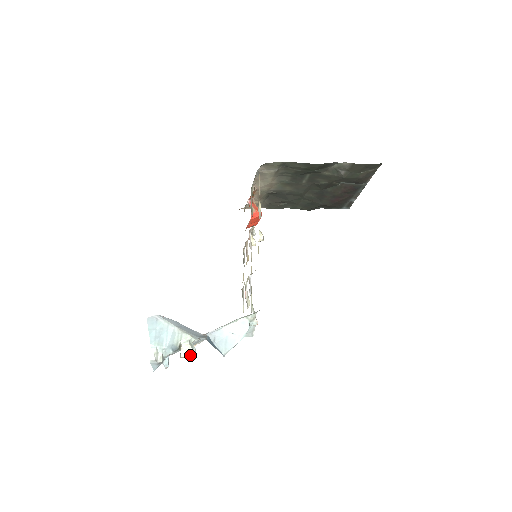
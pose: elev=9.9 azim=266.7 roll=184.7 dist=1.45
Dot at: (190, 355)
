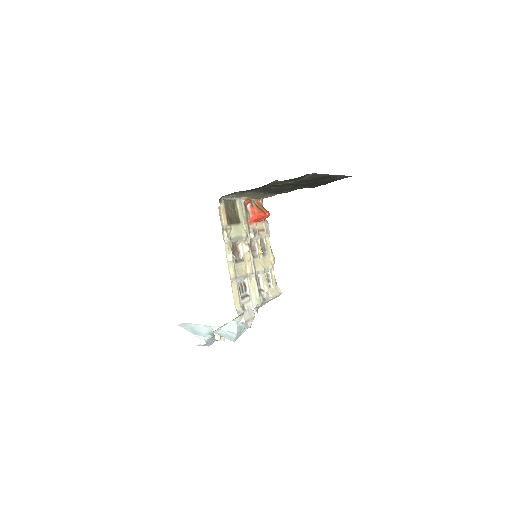
Dot at: (220, 339)
